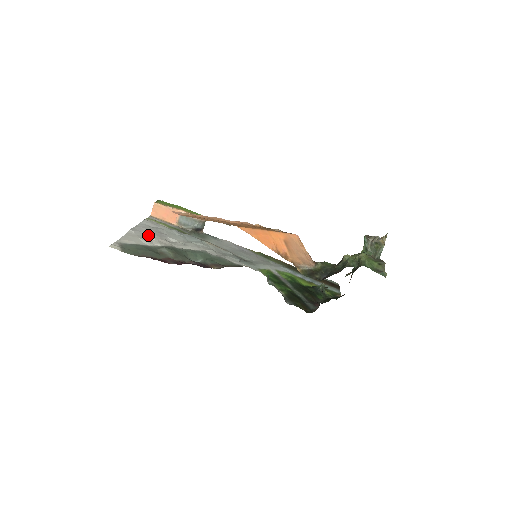
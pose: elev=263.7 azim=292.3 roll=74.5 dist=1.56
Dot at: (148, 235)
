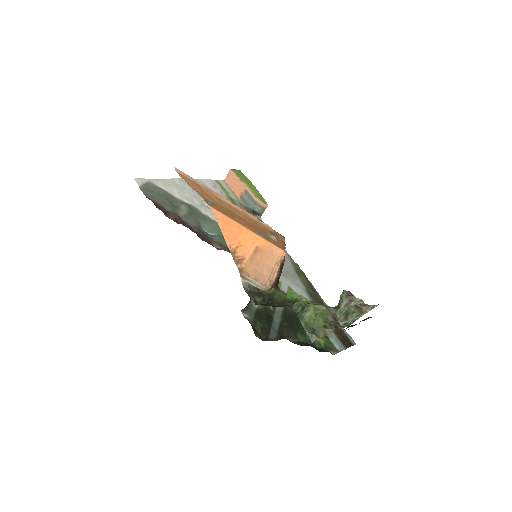
Dot at: (189, 190)
